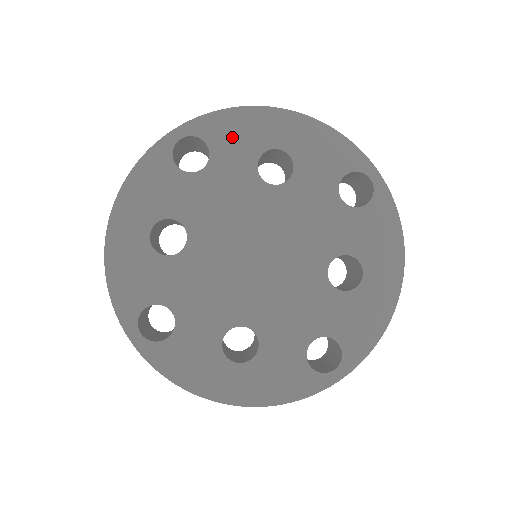
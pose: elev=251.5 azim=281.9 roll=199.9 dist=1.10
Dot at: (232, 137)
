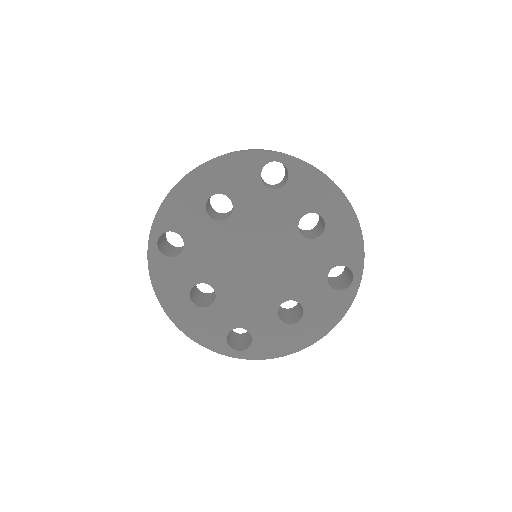
Dot at: (306, 188)
